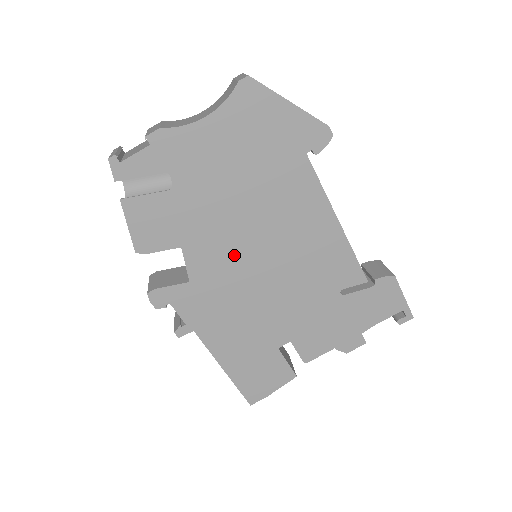
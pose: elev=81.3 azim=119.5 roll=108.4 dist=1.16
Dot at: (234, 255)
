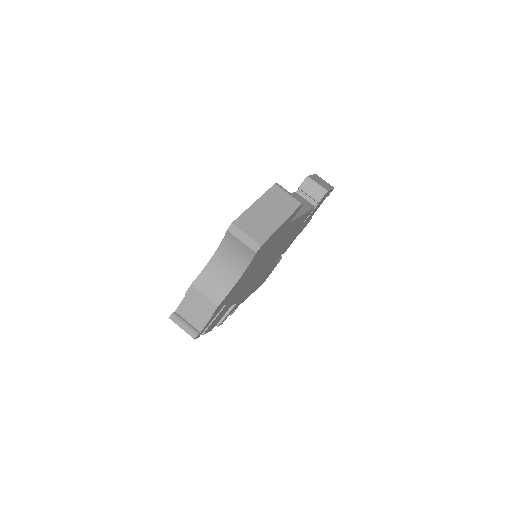
Dot at: (255, 277)
